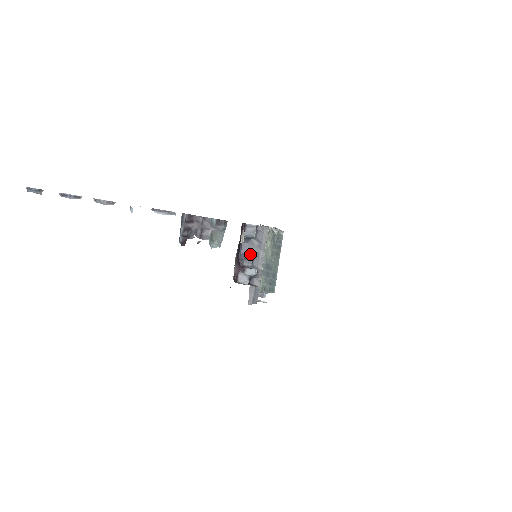
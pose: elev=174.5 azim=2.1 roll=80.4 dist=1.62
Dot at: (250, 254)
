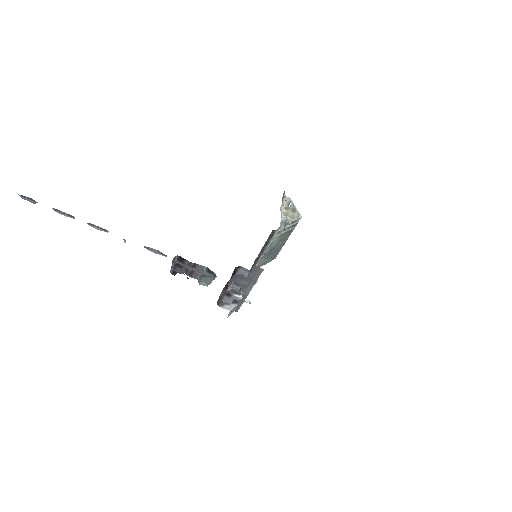
Dot at: (240, 282)
